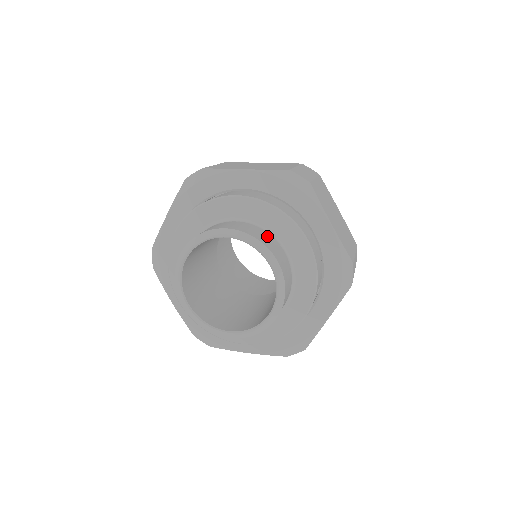
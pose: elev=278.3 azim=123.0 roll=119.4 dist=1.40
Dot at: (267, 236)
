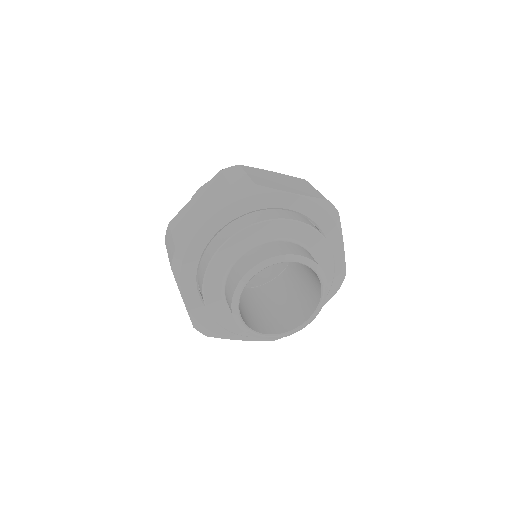
Dot at: (270, 246)
